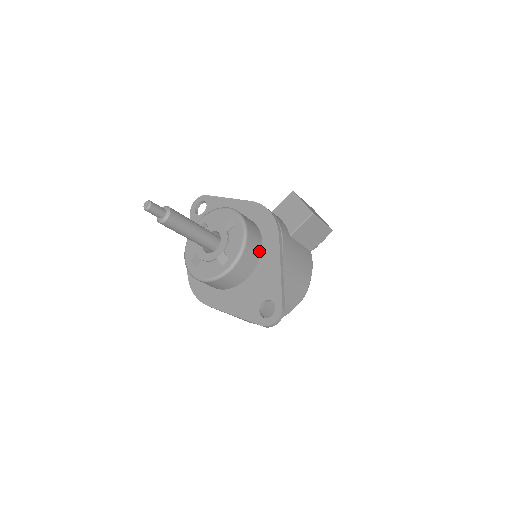
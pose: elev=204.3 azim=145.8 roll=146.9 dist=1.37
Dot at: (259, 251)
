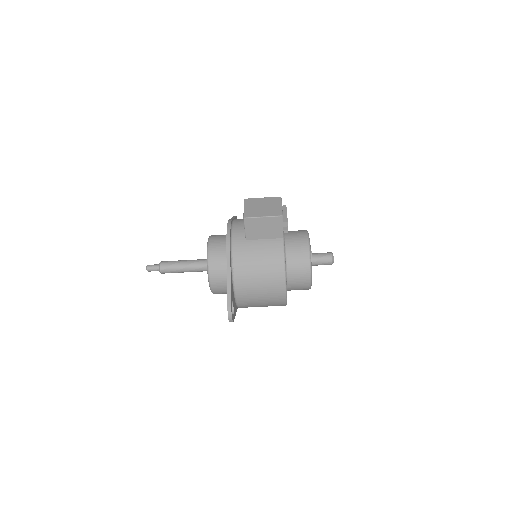
Dot at: (226, 263)
